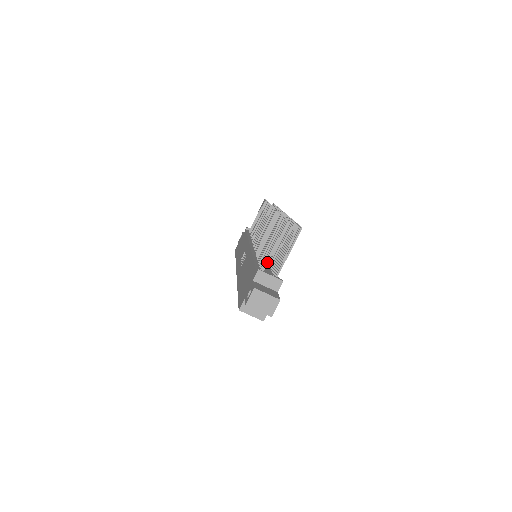
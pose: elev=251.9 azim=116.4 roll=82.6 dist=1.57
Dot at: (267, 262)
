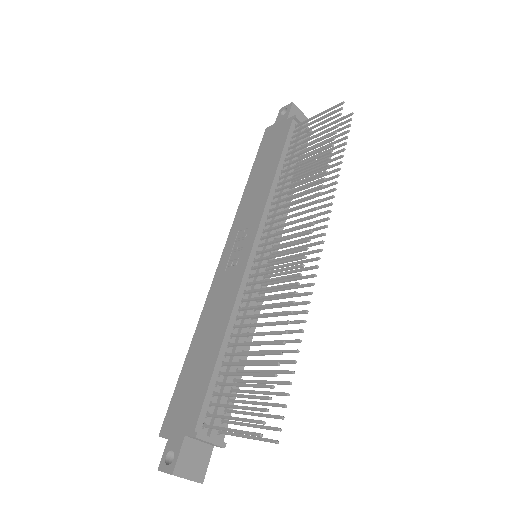
Dot at: occluded
